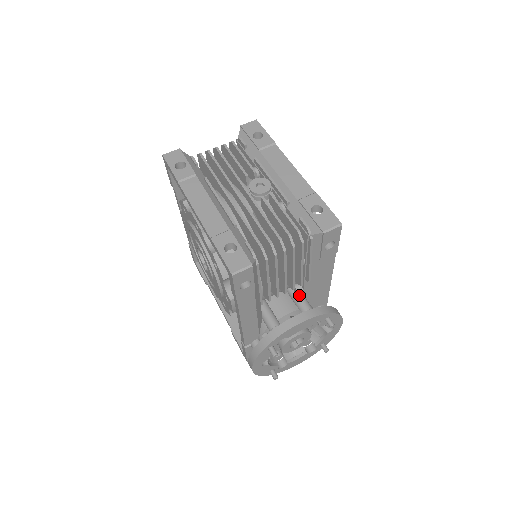
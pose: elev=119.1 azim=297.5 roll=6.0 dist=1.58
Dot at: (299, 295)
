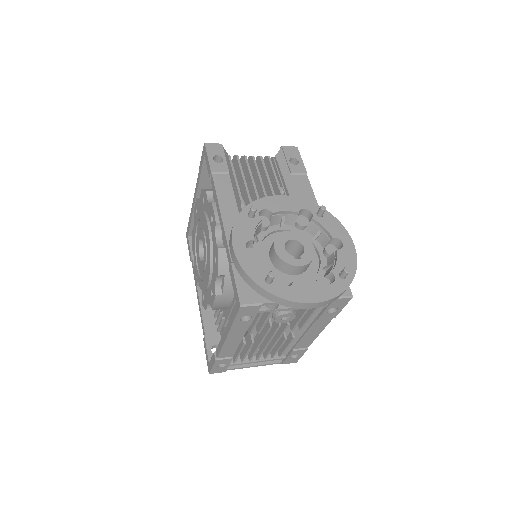
Dot at: occluded
